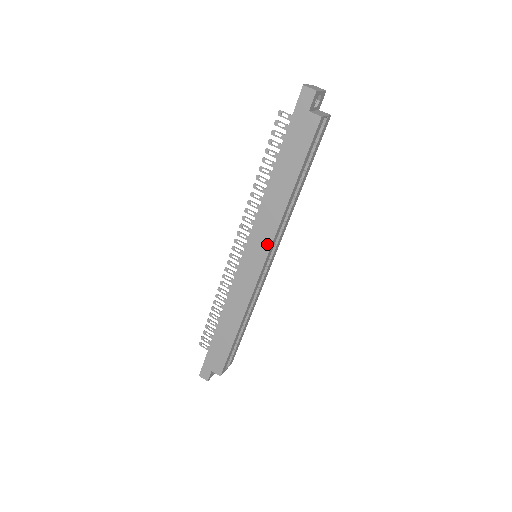
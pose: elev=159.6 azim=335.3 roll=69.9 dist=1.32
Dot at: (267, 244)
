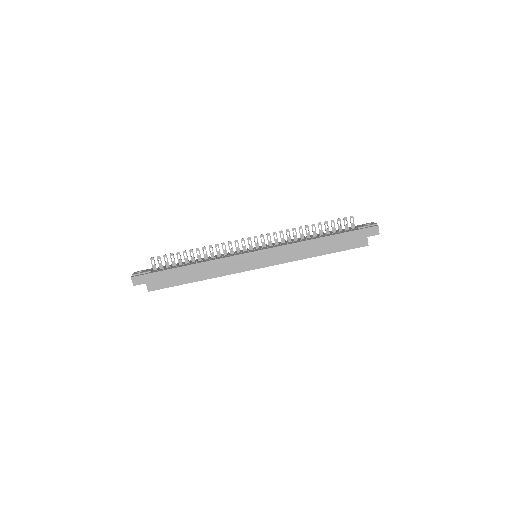
Dot at: (276, 262)
